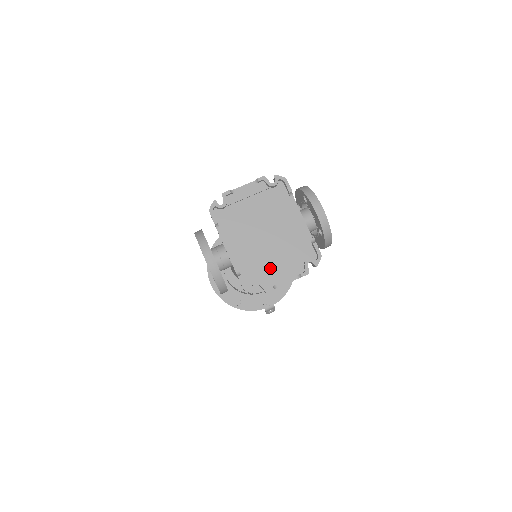
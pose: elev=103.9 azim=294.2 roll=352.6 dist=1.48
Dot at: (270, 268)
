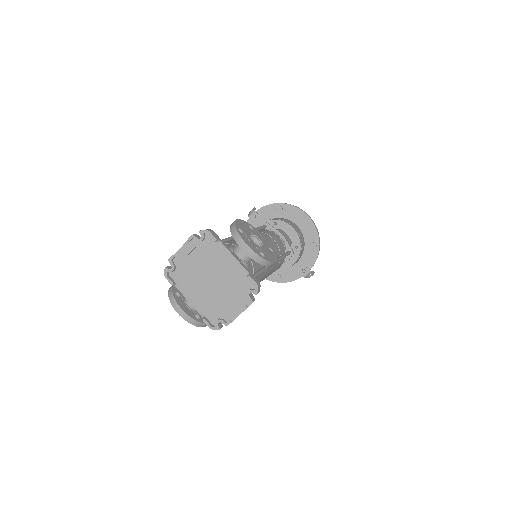
Dot at: (224, 305)
